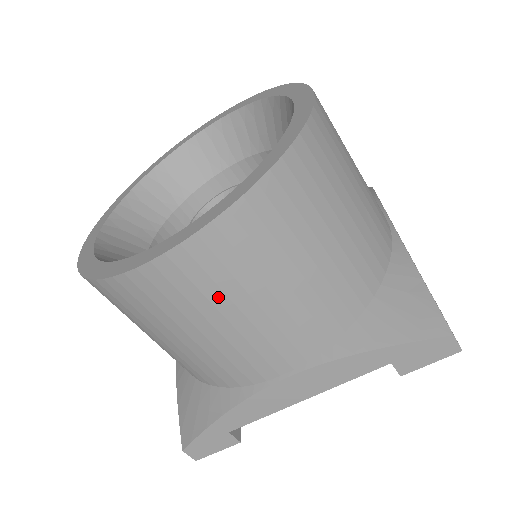
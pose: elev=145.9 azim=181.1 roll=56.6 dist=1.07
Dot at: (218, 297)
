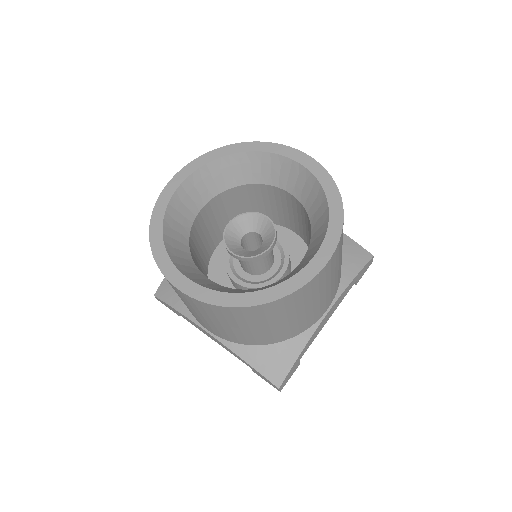
Dot at: (329, 279)
